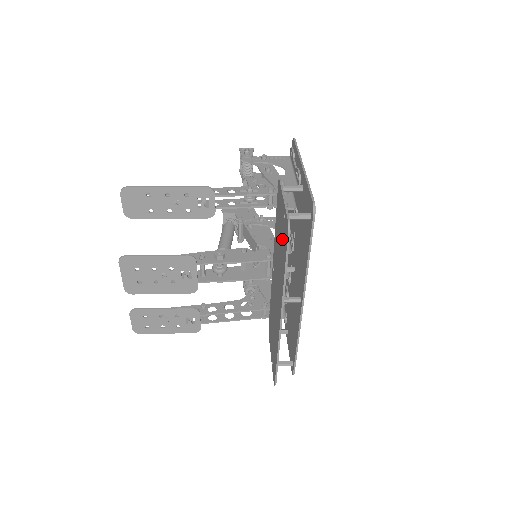
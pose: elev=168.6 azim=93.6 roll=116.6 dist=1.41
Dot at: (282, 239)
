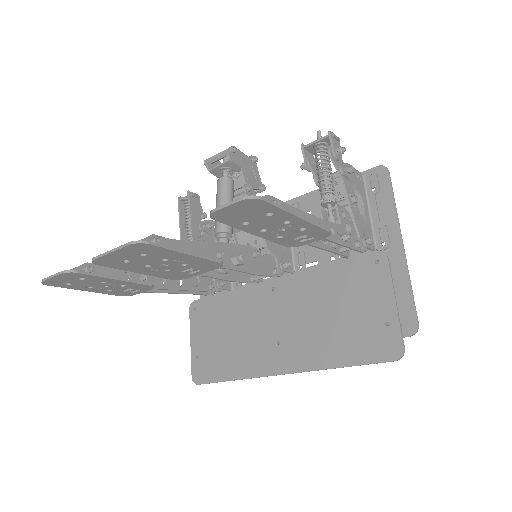
Dot at: (357, 328)
